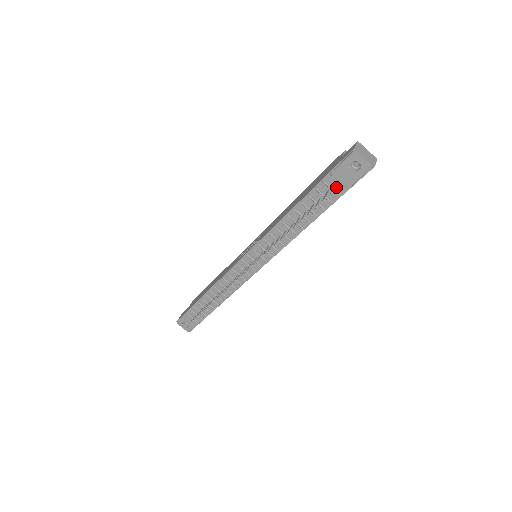
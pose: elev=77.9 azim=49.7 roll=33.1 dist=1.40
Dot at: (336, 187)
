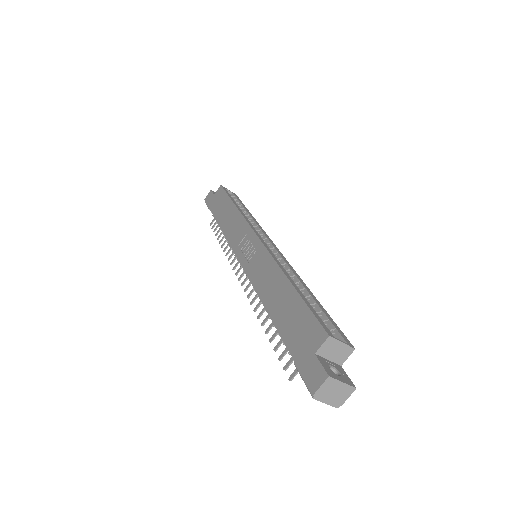
Dot at: occluded
